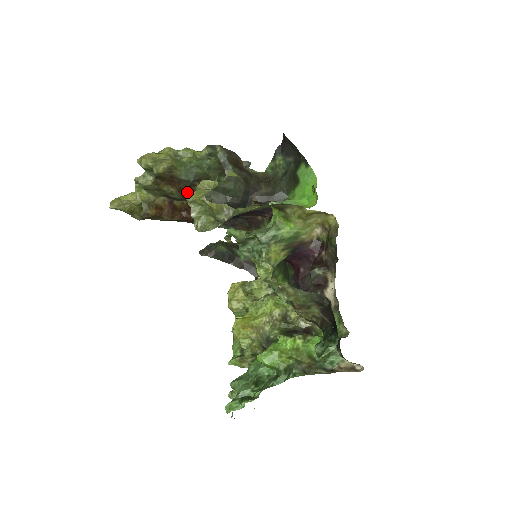
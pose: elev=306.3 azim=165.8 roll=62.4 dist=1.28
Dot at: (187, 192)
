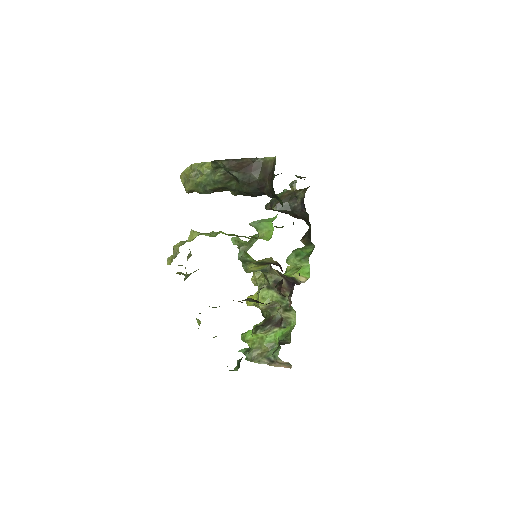
Dot at: (219, 191)
